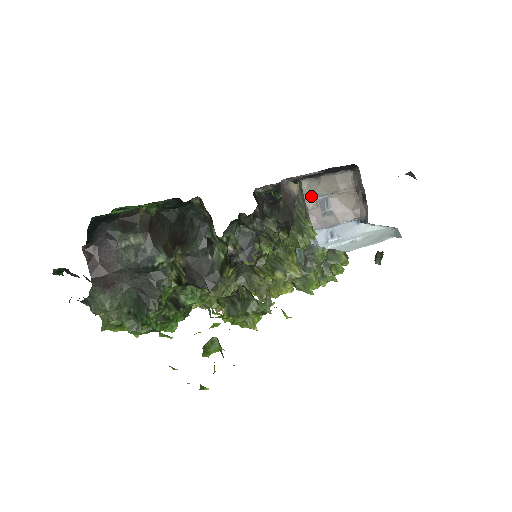
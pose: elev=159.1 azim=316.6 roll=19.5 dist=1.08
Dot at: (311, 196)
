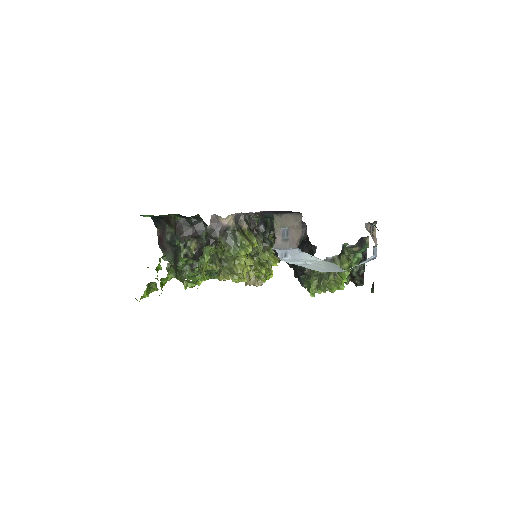
Dot at: (278, 226)
